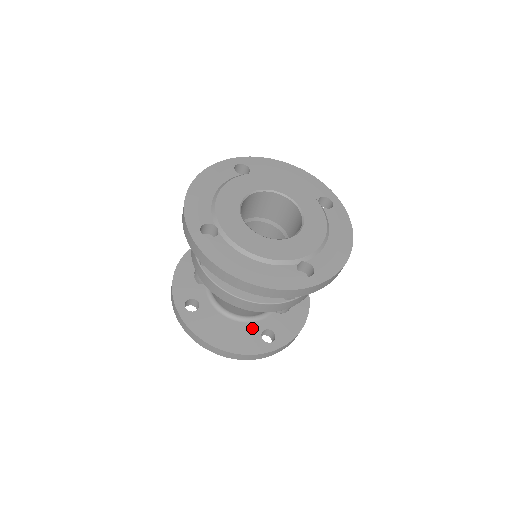
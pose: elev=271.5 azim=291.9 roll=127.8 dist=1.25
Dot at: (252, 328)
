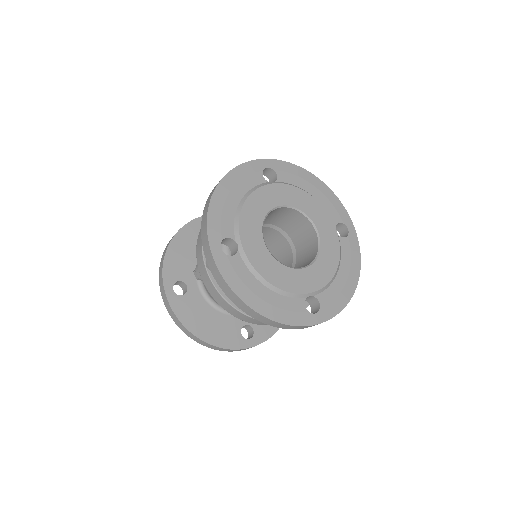
Dot at: (234, 322)
